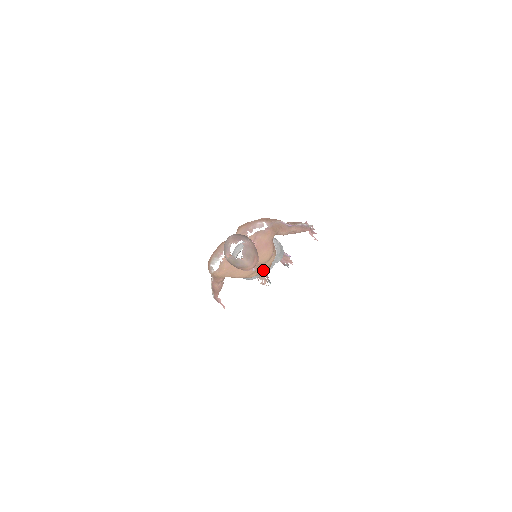
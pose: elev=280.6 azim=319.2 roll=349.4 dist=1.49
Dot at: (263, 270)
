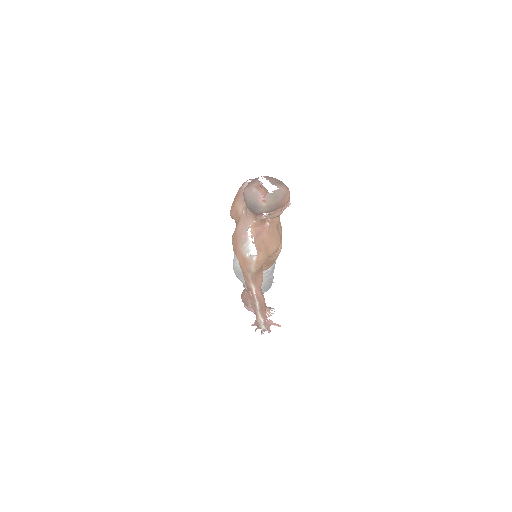
Dot at: occluded
